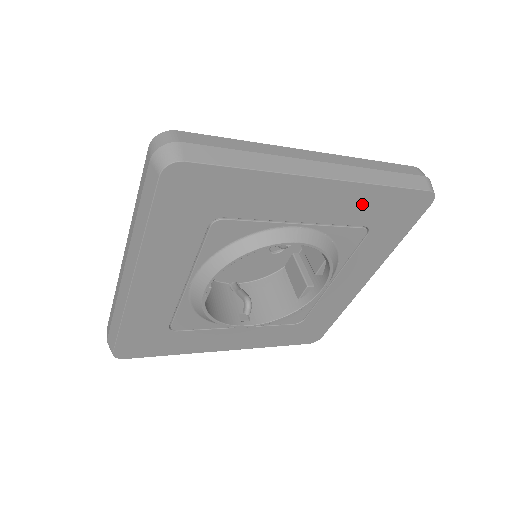
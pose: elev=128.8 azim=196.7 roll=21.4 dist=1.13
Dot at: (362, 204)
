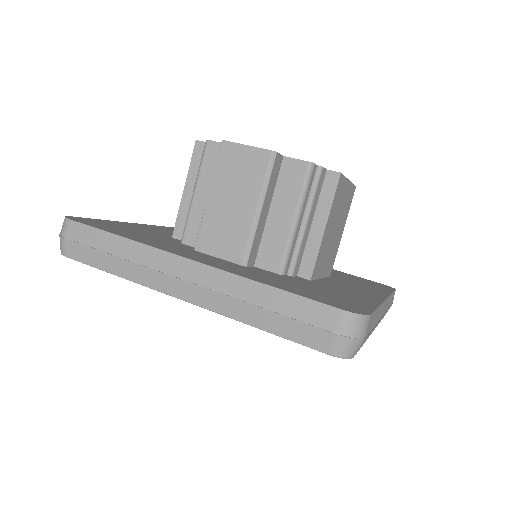
Dot at: occluded
